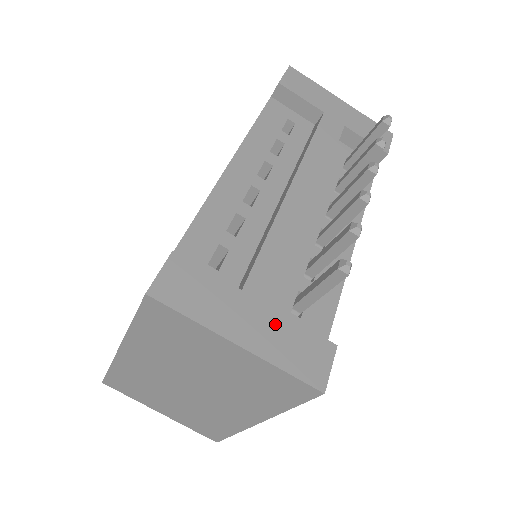
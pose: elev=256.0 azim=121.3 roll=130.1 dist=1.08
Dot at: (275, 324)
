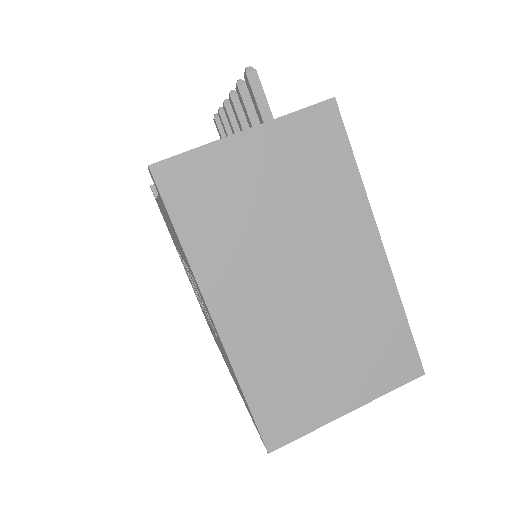
Dot at: occluded
